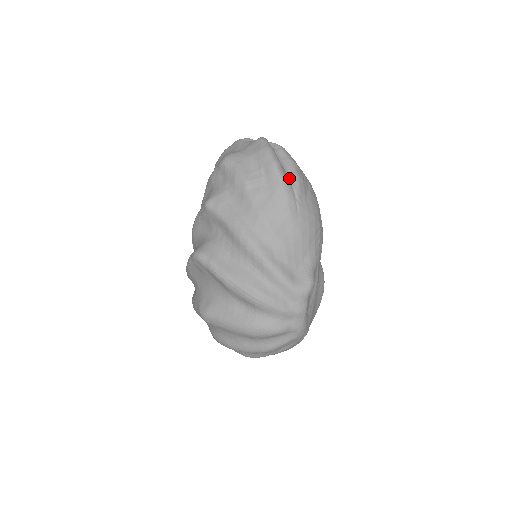
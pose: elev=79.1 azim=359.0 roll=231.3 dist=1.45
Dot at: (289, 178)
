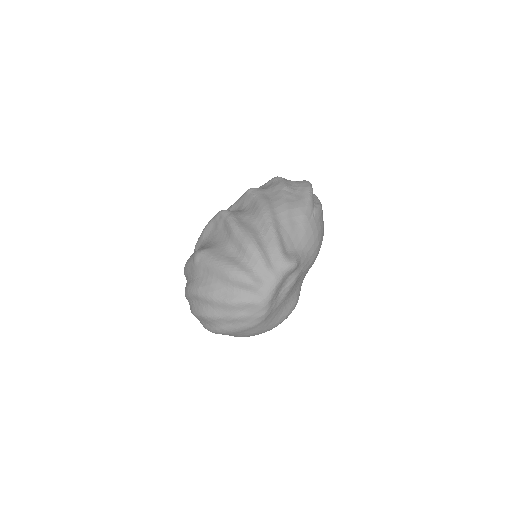
Dot at: (314, 203)
